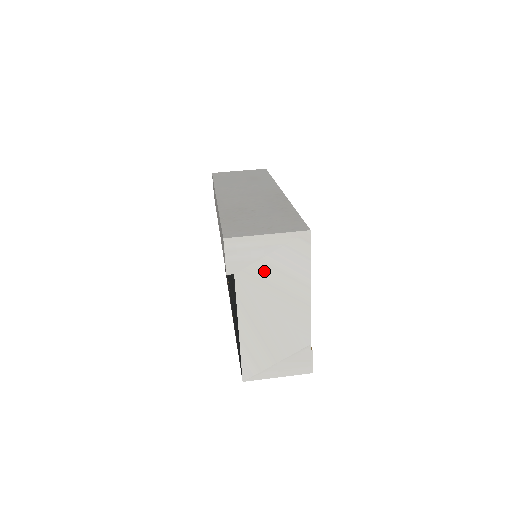
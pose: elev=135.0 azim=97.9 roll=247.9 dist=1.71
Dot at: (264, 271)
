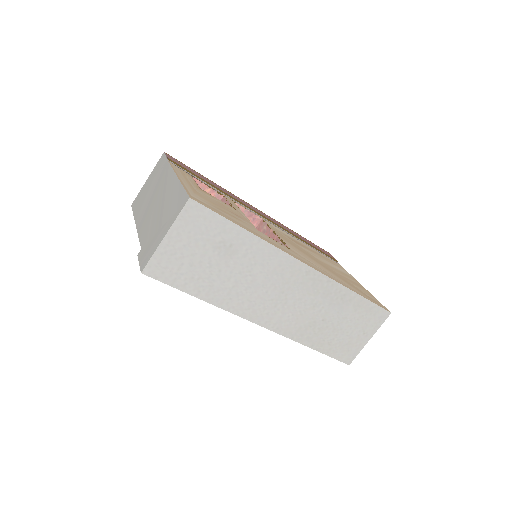
Dot at: occluded
